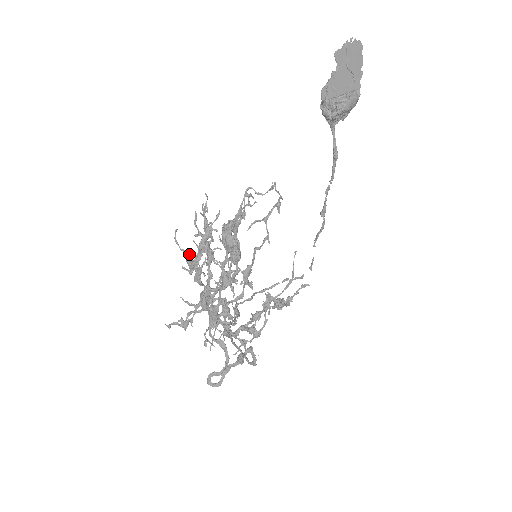
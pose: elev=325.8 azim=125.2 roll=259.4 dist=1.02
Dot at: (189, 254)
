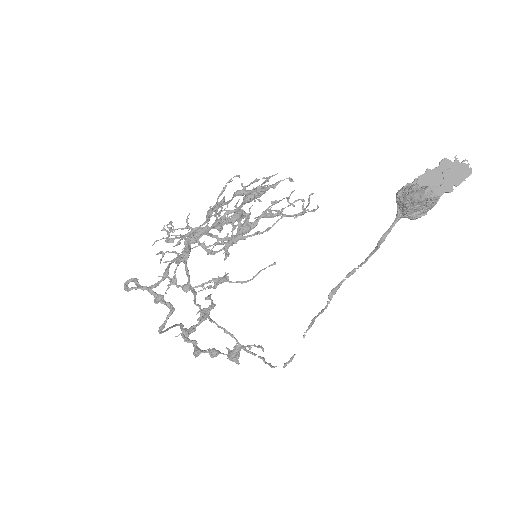
Dot at: (225, 188)
